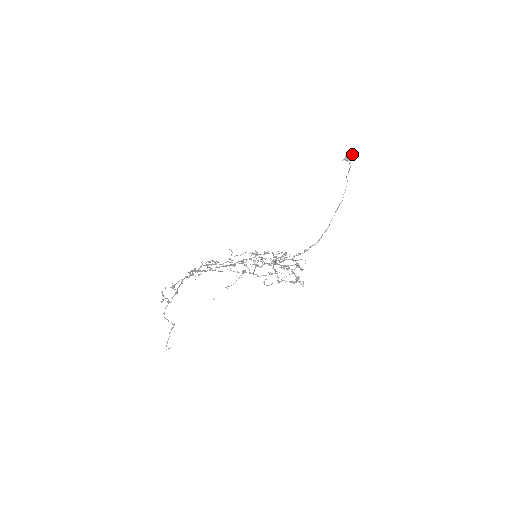
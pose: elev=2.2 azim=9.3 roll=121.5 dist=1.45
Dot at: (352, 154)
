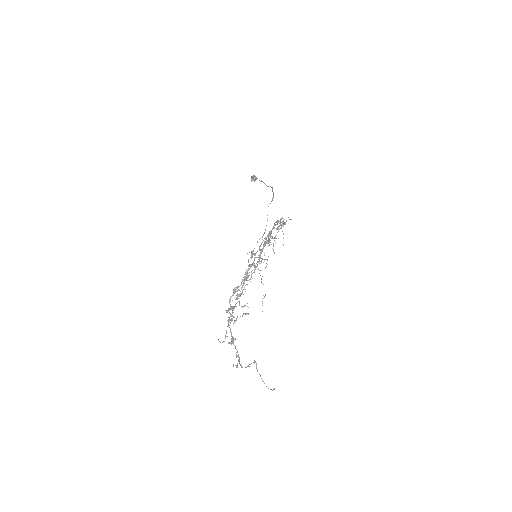
Dot at: (254, 176)
